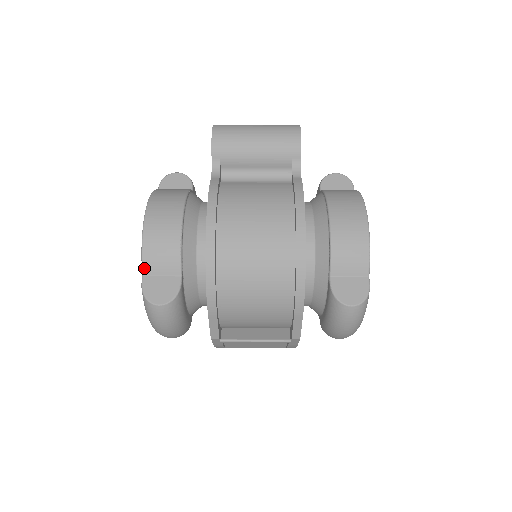
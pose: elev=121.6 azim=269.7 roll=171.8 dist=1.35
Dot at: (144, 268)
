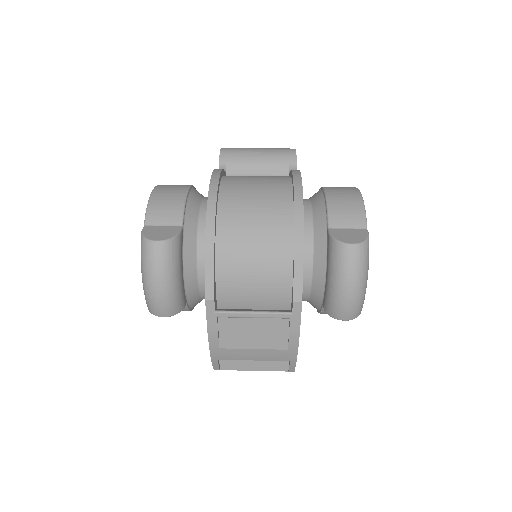
Dot at: (147, 219)
